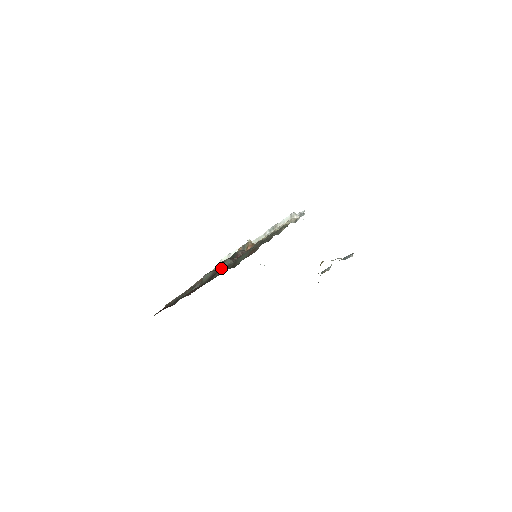
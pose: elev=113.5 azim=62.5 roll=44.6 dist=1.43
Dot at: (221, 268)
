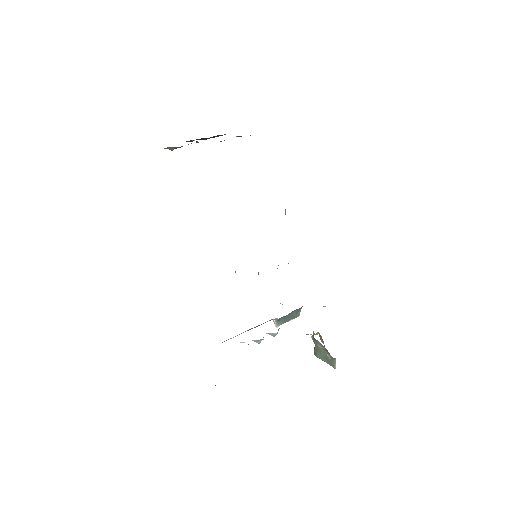
Dot at: occluded
